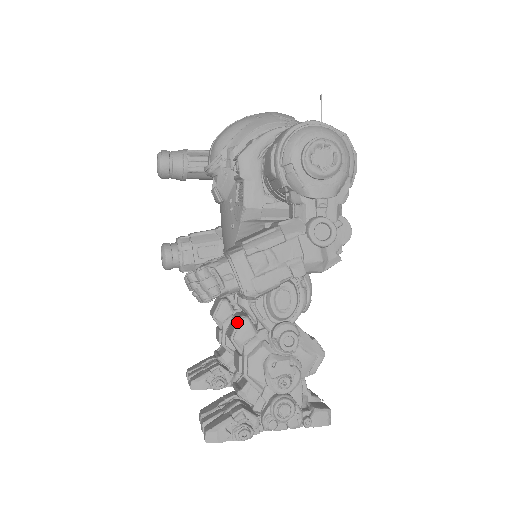
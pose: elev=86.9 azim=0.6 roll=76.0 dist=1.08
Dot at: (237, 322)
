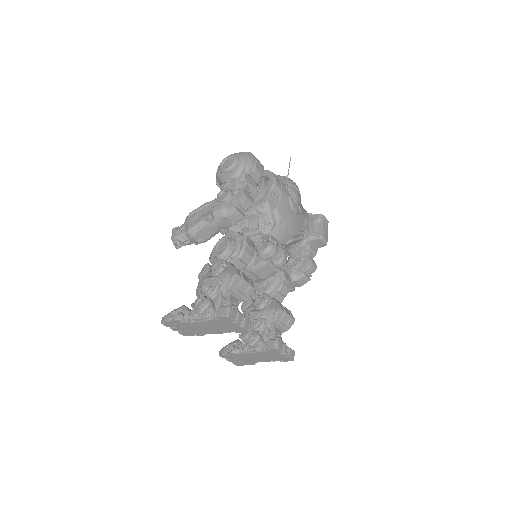
Dot at: (203, 267)
